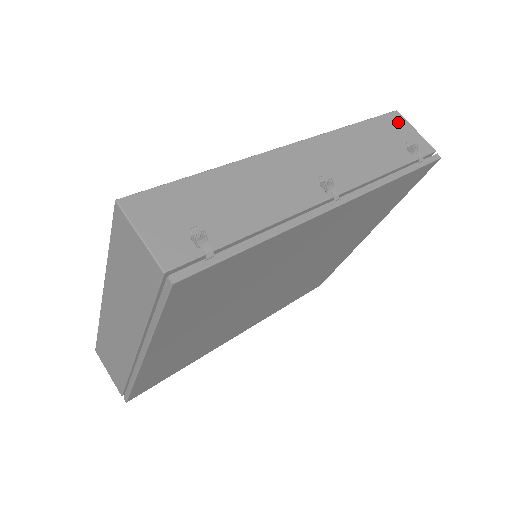
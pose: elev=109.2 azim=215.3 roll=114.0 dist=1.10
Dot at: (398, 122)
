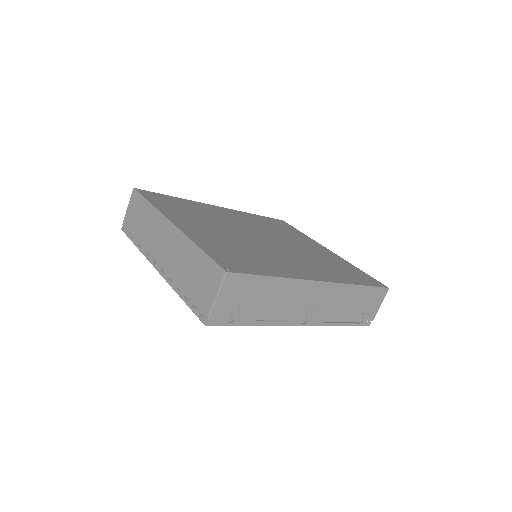
Dot at: (380, 296)
